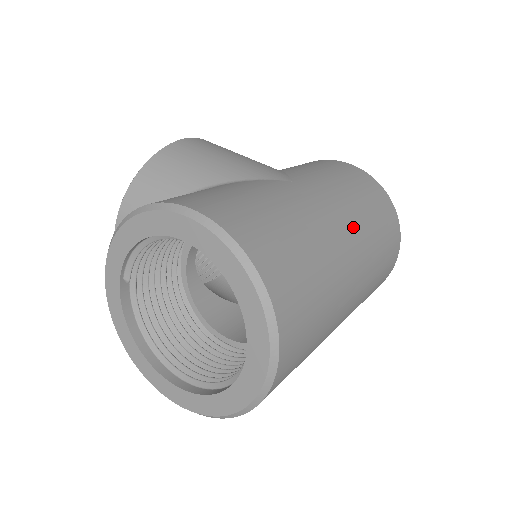
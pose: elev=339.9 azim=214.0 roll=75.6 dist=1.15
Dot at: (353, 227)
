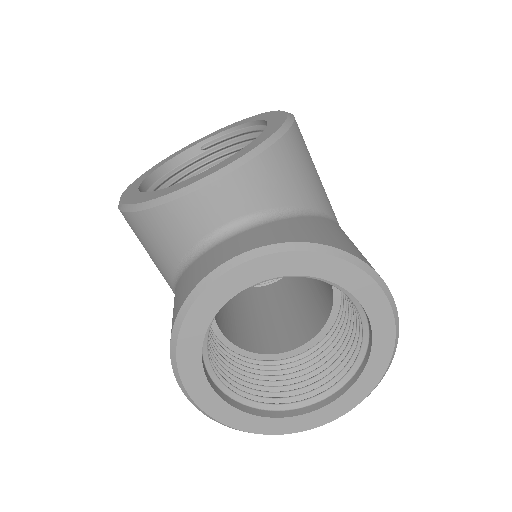
Dot at: occluded
